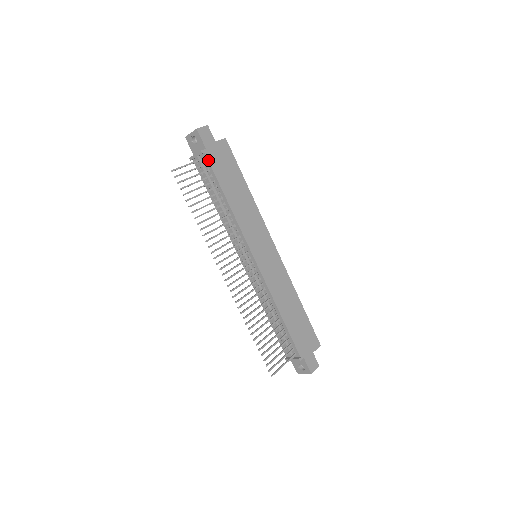
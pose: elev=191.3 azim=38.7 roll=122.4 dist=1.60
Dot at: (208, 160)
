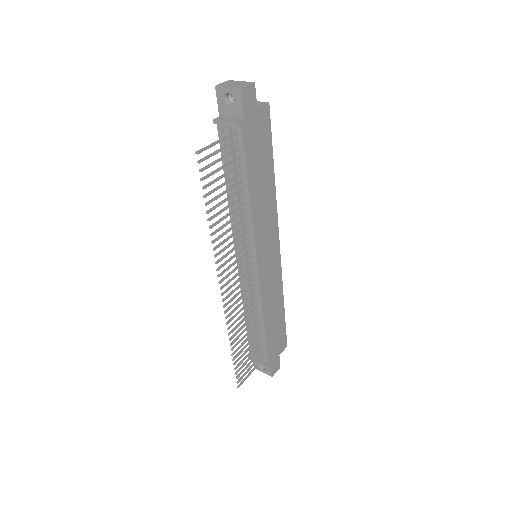
Dot at: (243, 137)
